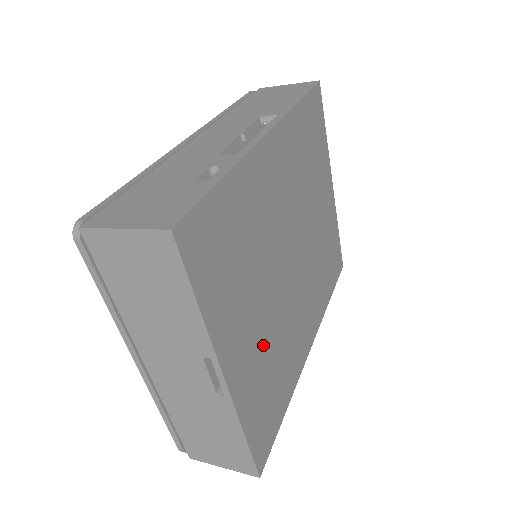
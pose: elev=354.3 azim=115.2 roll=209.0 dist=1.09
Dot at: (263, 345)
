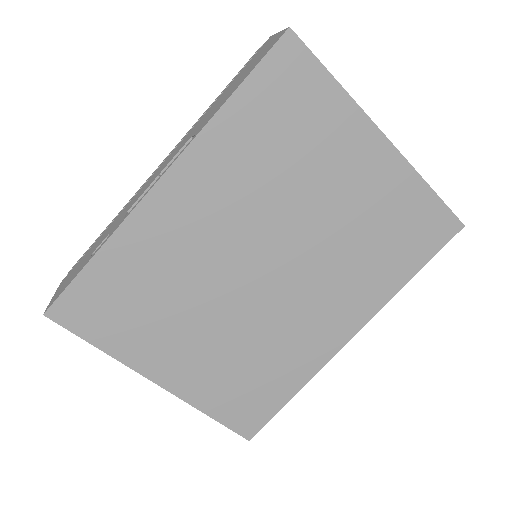
Dot at: (219, 354)
